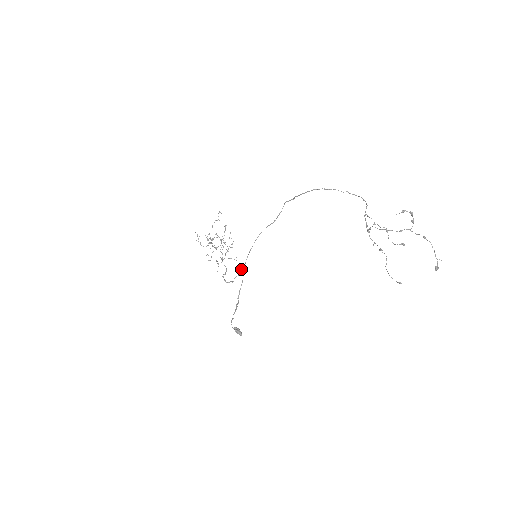
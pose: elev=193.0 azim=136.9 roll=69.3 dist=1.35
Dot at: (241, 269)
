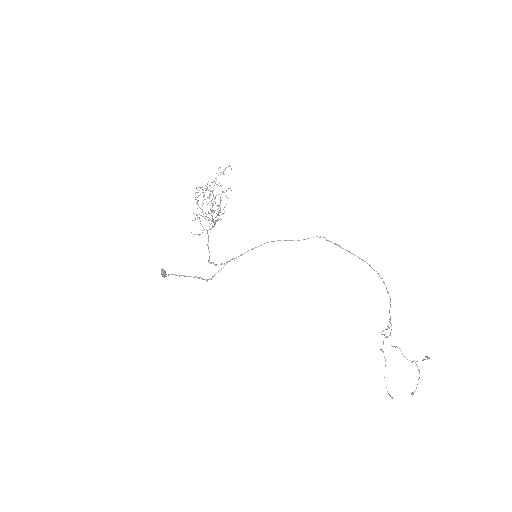
Dot at: occluded
